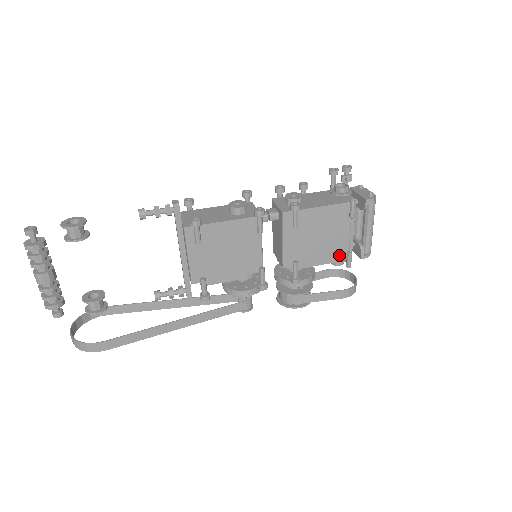
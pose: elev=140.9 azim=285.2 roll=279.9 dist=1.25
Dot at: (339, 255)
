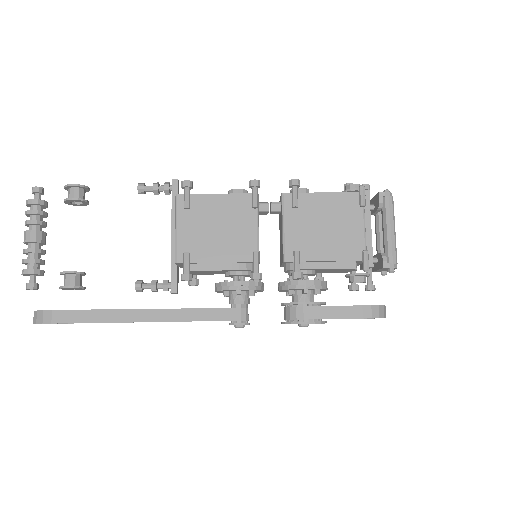
Dot at: (353, 257)
